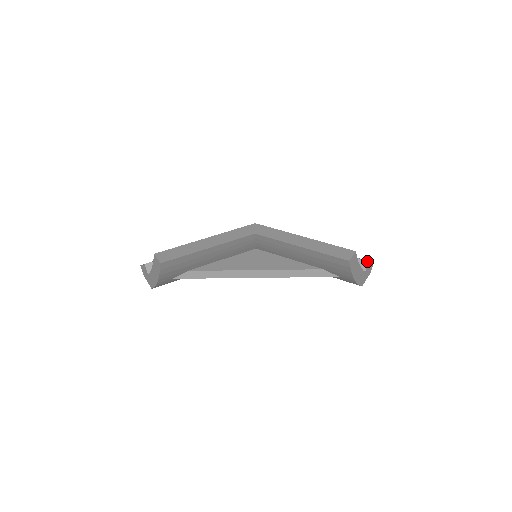
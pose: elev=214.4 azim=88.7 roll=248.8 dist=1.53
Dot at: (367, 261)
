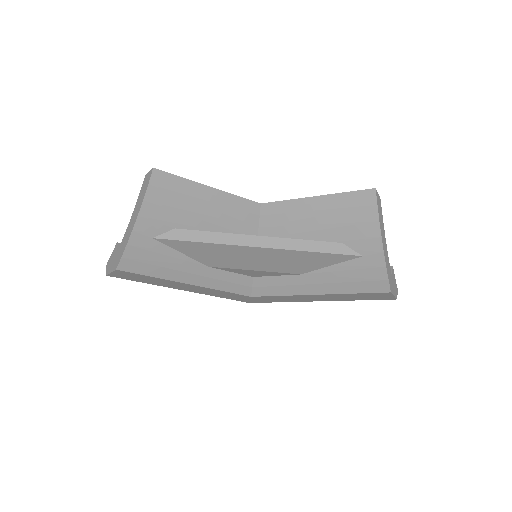
Dot at: (391, 266)
